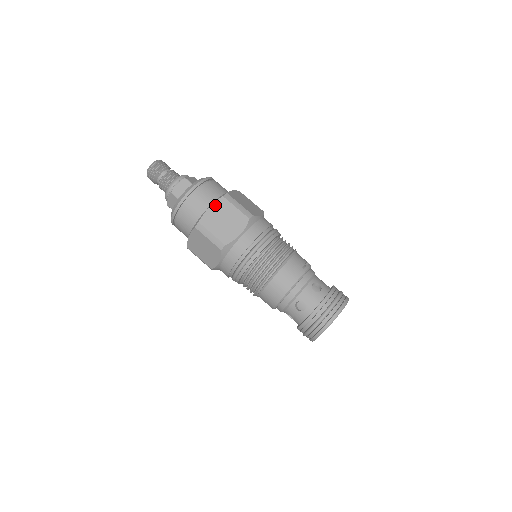
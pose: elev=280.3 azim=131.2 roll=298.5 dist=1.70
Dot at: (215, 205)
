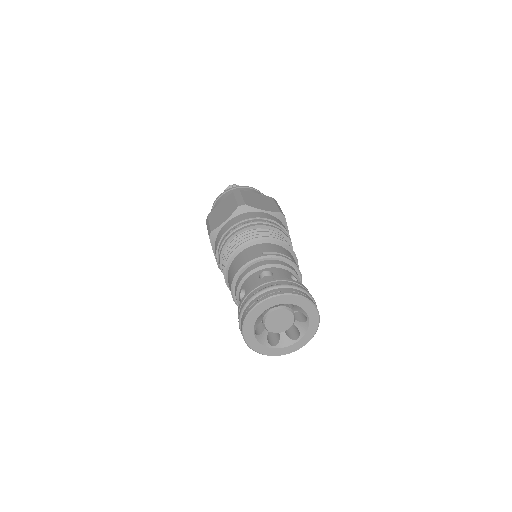
Dot at: (224, 200)
